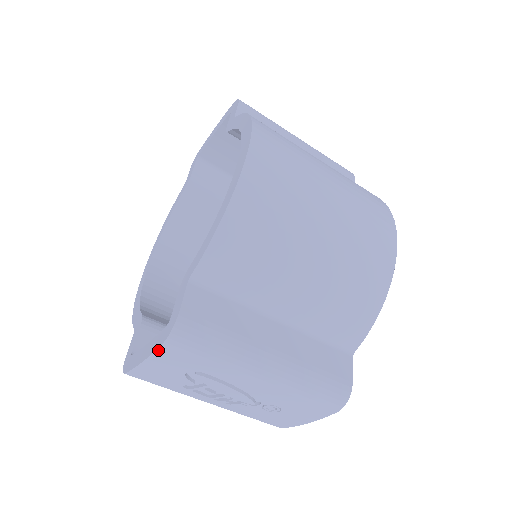
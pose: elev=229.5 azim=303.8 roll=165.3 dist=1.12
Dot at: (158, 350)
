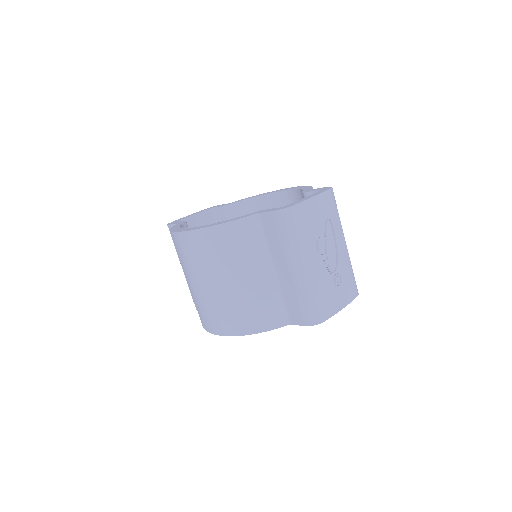
Dot at: (327, 191)
